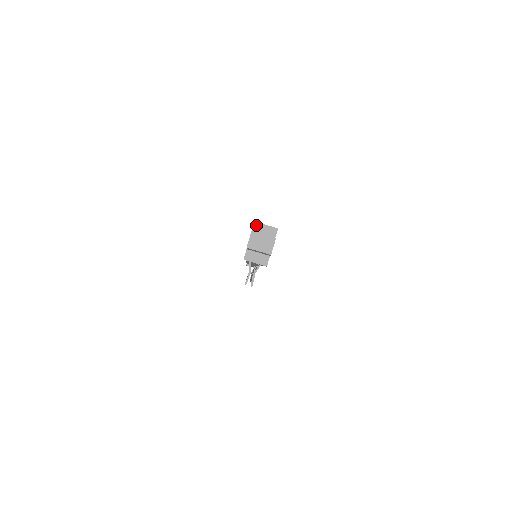
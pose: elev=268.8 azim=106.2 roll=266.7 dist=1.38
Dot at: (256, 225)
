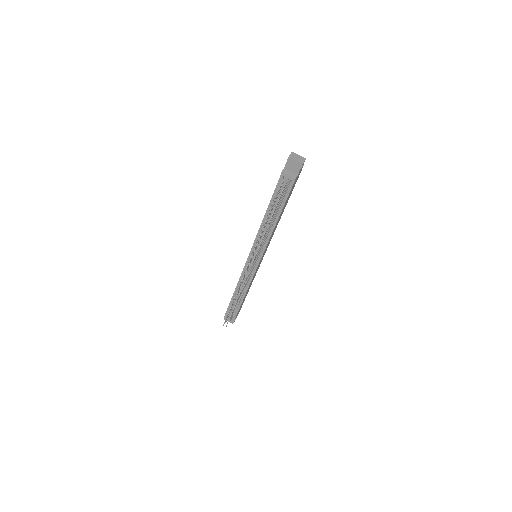
Dot at: occluded
